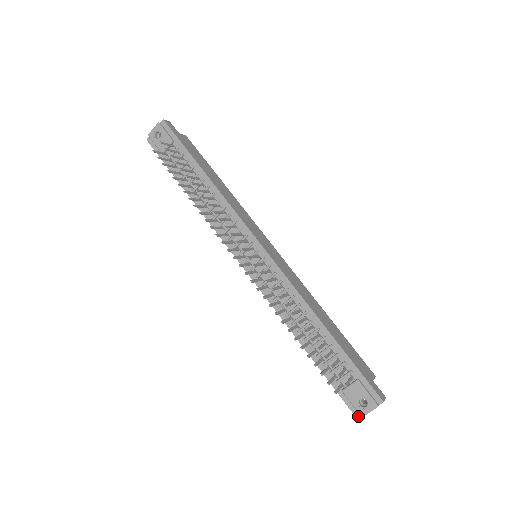
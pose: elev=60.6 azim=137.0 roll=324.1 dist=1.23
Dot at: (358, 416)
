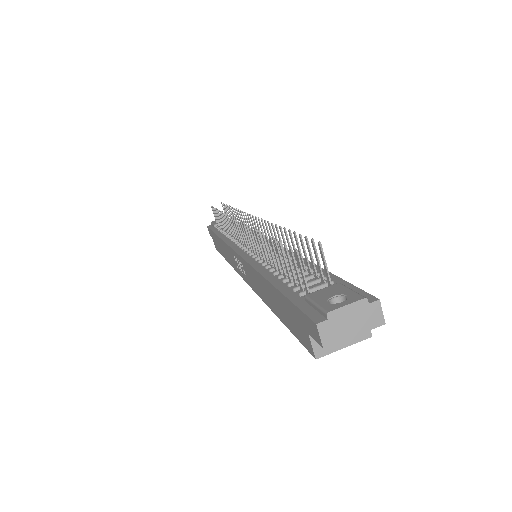
Dot at: (319, 320)
